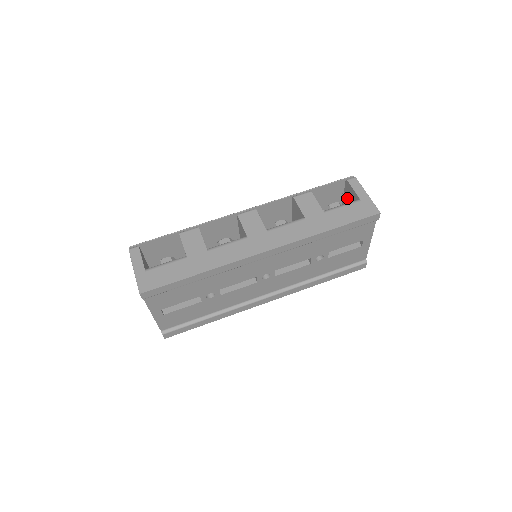
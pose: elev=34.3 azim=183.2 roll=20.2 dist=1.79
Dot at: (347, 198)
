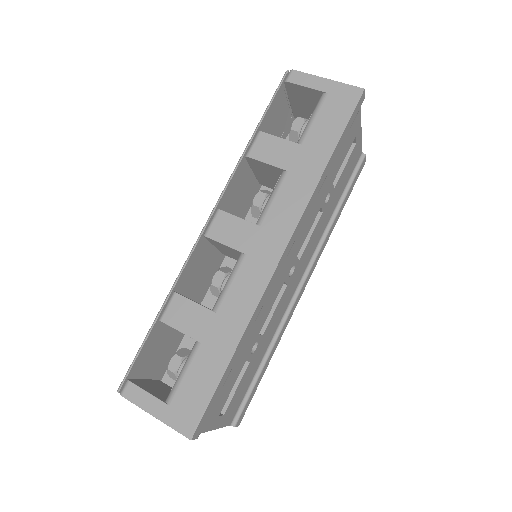
Dot at: (299, 103)
